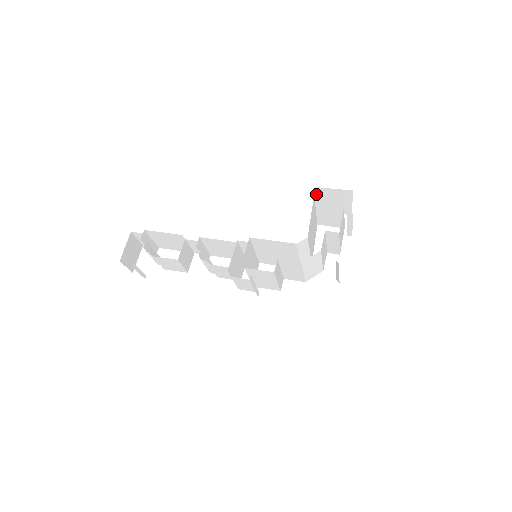
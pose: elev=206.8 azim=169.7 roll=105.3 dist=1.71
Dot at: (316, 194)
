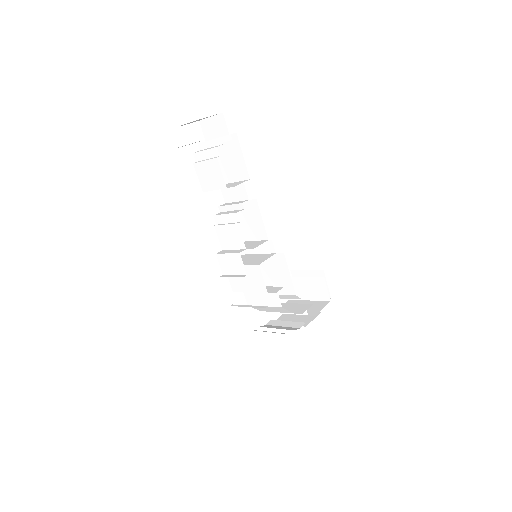
Dot at: occluded
